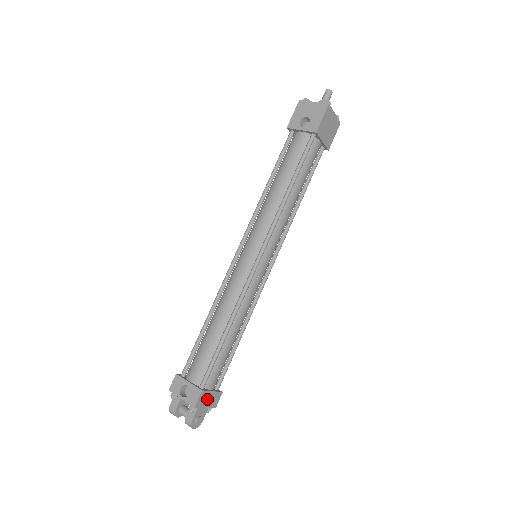
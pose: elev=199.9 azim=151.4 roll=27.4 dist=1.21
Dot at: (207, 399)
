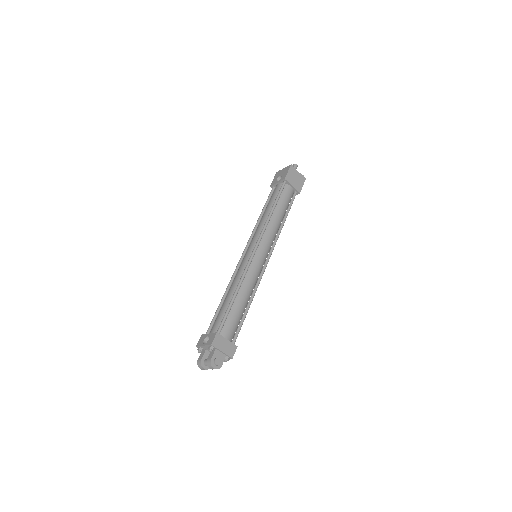
Dot at: (223, 344)
